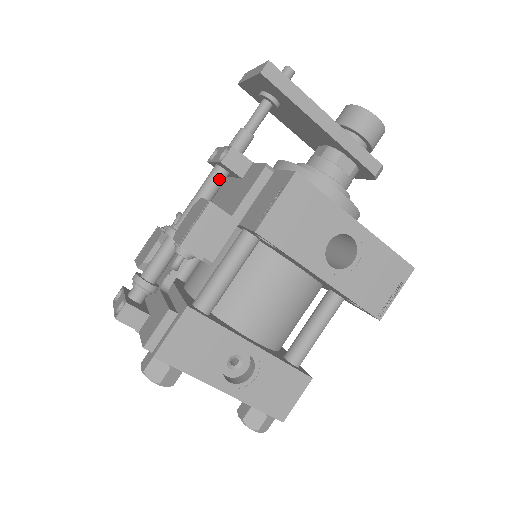
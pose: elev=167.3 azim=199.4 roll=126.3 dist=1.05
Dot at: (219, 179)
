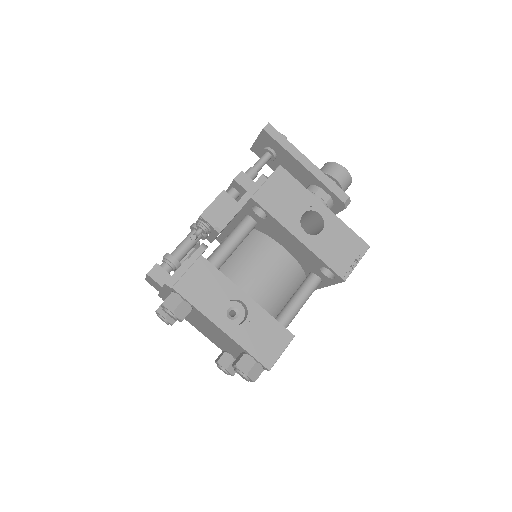
Dot at: (232, 195)
